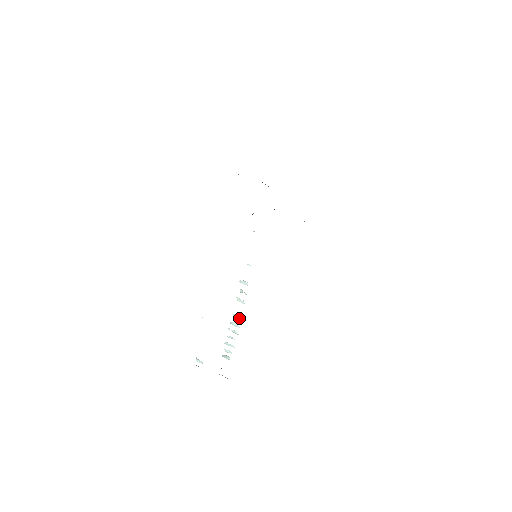
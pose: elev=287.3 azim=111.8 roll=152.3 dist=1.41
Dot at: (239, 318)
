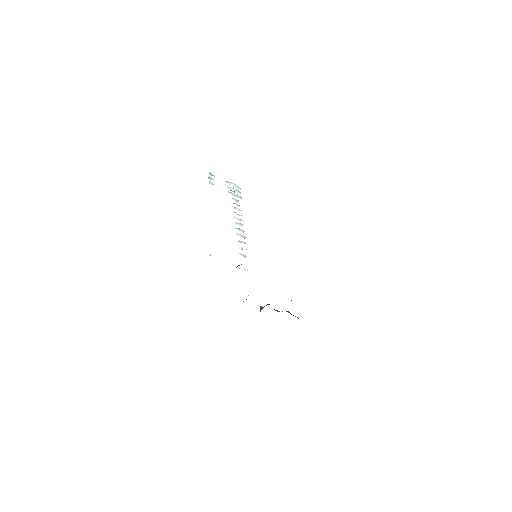
Dot at: (243, 231)
